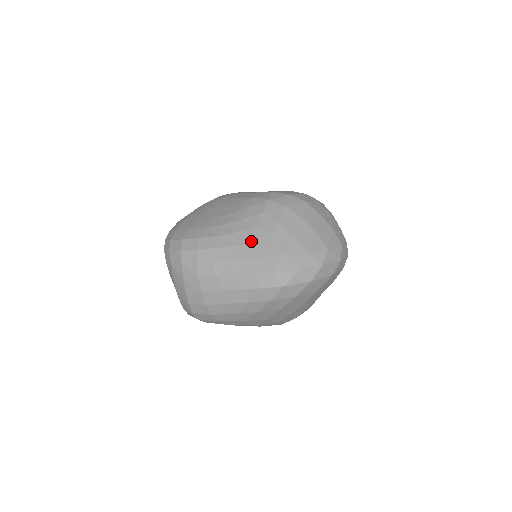
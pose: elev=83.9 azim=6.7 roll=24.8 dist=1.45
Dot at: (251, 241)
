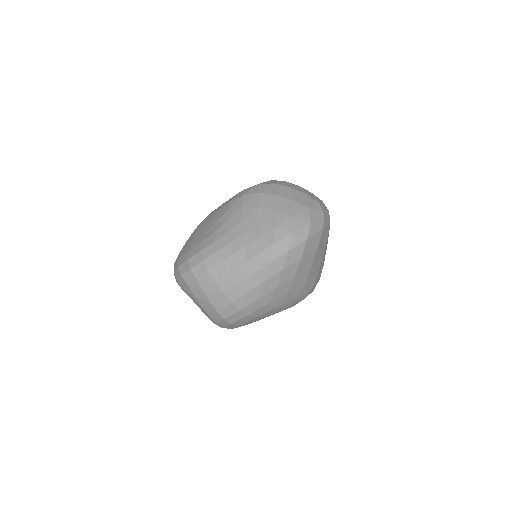
Dot at: (244, 231)
